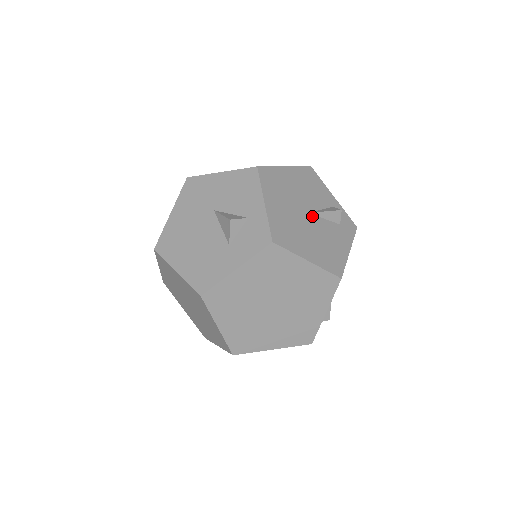
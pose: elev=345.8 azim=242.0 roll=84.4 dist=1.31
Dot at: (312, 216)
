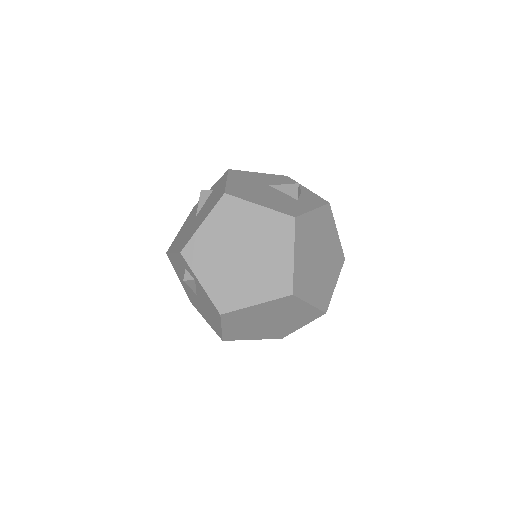
Dot at: occluded
